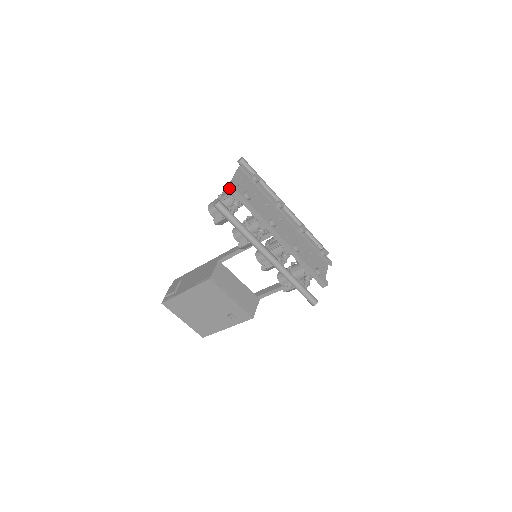
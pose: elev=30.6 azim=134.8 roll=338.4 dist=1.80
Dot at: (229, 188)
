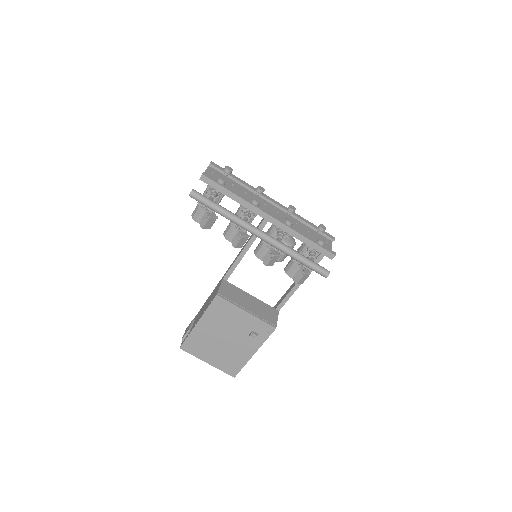
Dot at: (201, 179)
